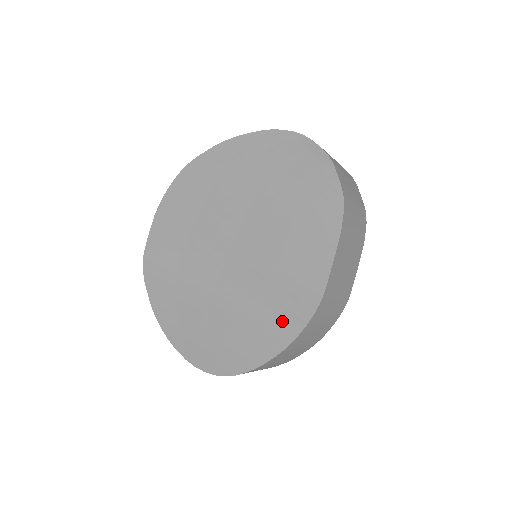
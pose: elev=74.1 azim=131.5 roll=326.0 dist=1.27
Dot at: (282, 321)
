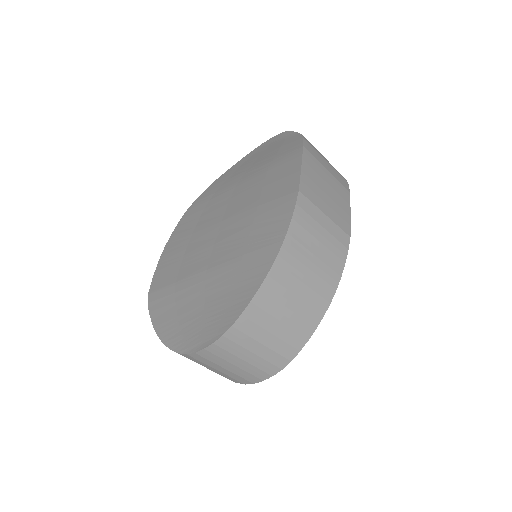
Dot at: (269, 237)
